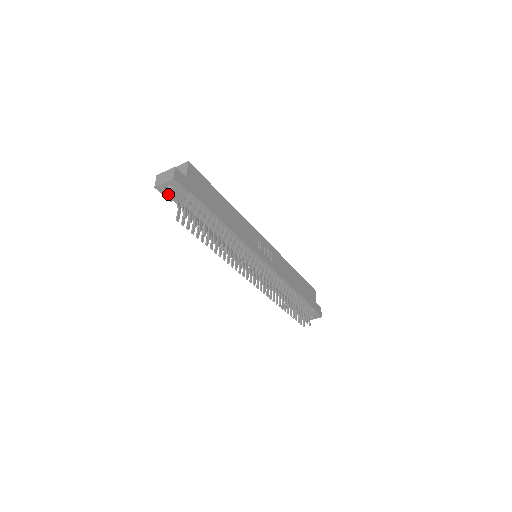
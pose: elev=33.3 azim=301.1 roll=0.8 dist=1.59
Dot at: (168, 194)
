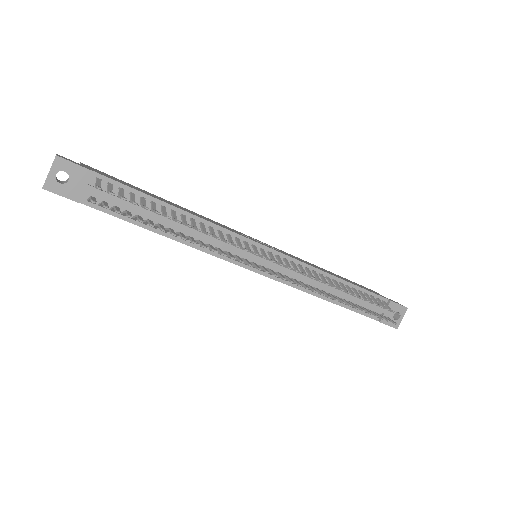
Dot at: (67, 191)
